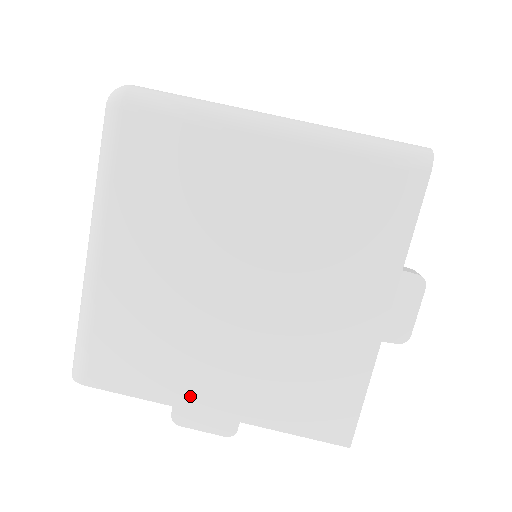
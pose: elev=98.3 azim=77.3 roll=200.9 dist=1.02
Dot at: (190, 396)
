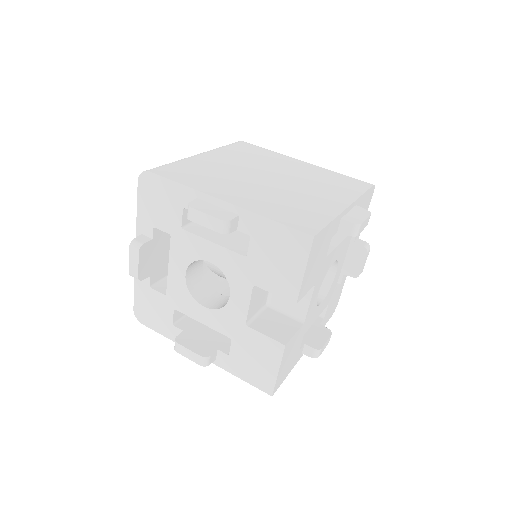
Dot at: (214, 192)
